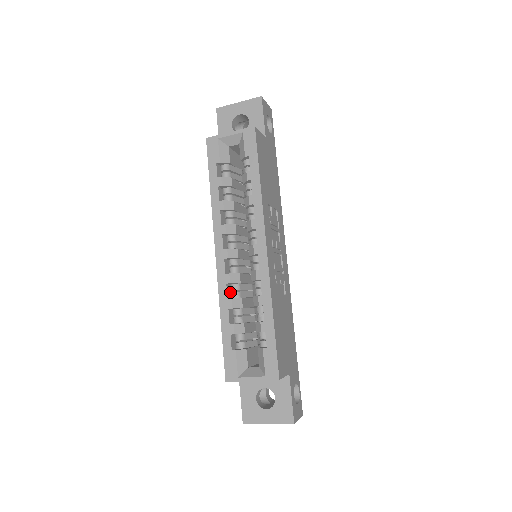
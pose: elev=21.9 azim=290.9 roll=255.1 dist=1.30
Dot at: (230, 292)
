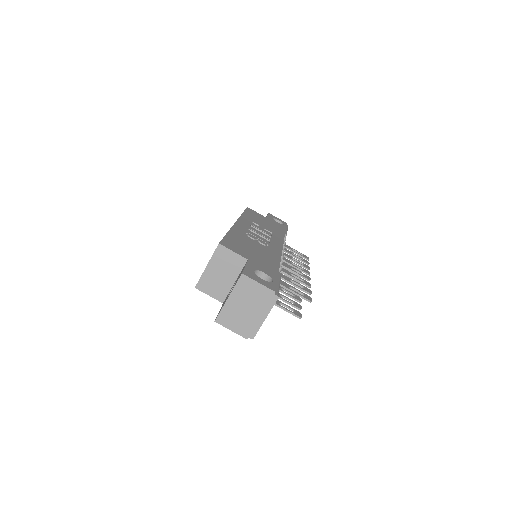
Dot at: occluded
